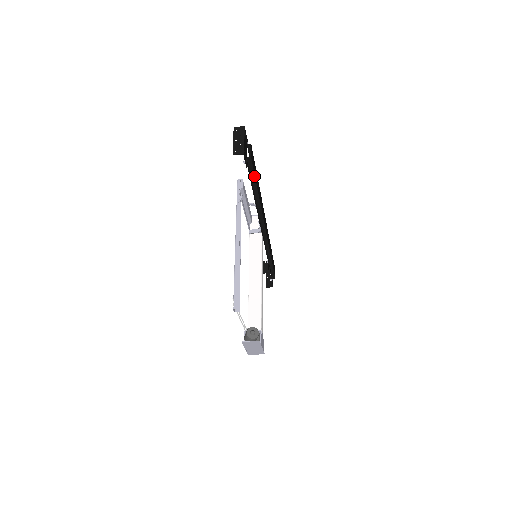
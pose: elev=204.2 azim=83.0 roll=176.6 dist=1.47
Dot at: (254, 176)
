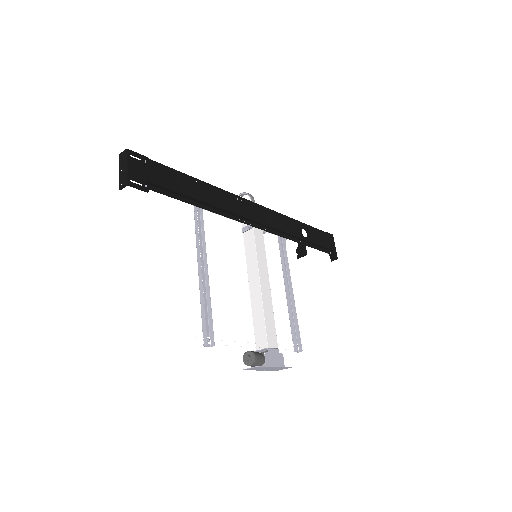
Dot at: (174, 191)
